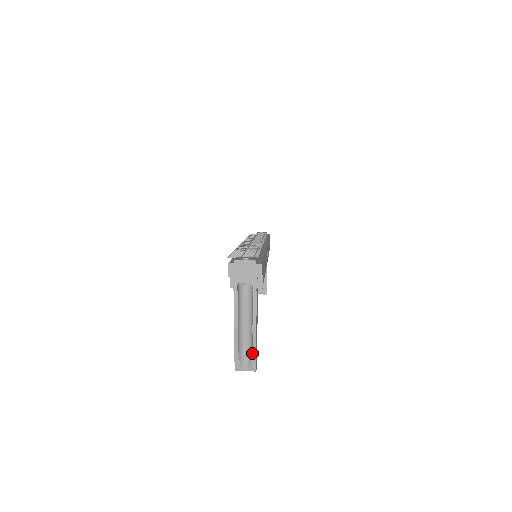
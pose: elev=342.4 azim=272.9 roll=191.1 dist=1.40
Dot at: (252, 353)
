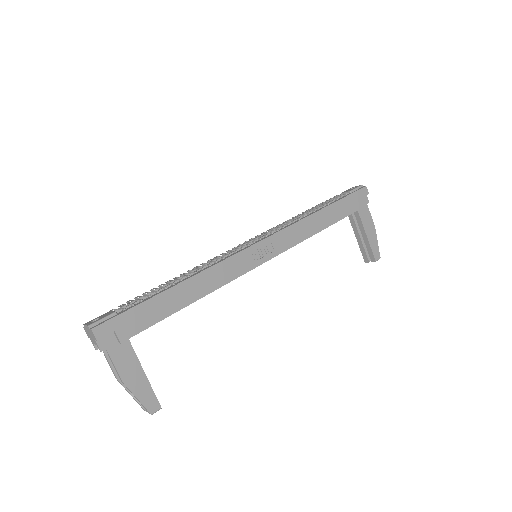
Dot at: (138, 400)
